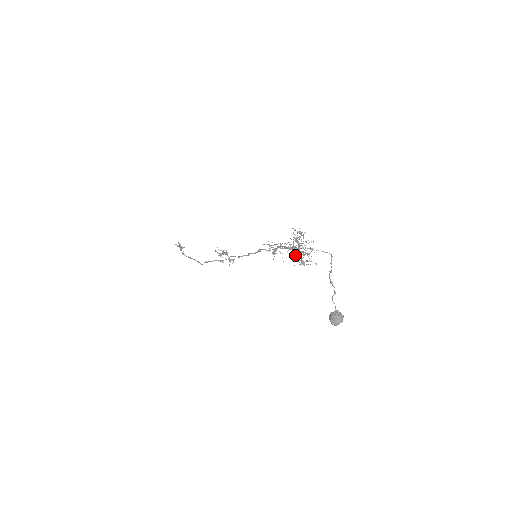
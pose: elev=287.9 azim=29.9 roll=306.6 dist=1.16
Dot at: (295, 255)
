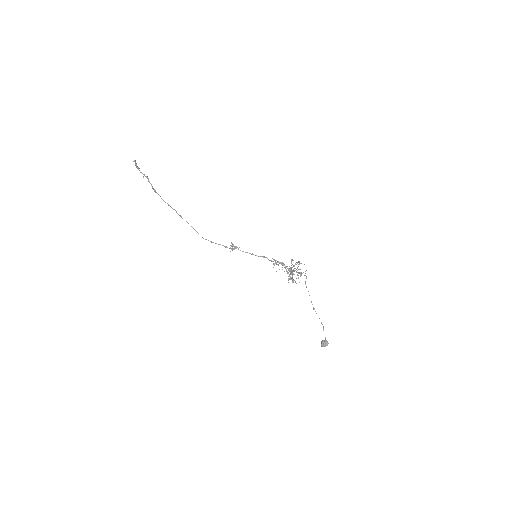
Dot at: occluded
